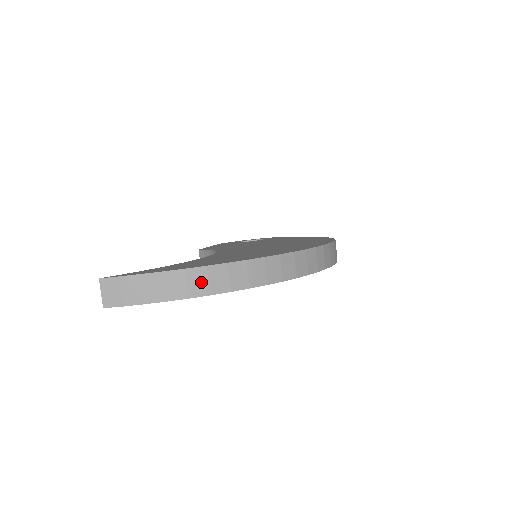
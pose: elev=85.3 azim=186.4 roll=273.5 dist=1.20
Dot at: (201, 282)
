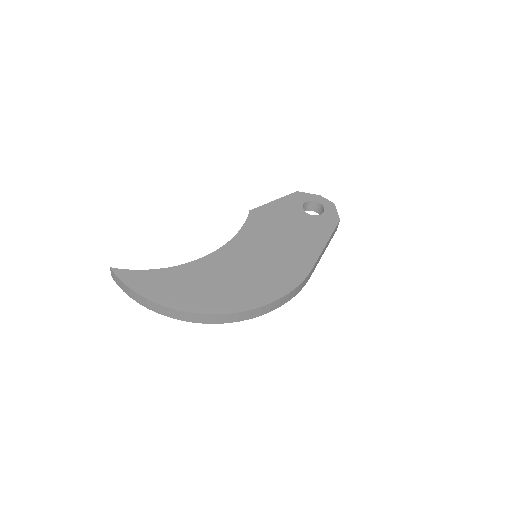
Dot at: (144, 302)
